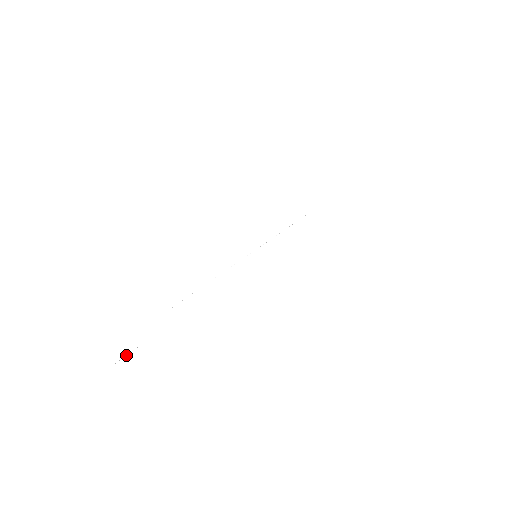
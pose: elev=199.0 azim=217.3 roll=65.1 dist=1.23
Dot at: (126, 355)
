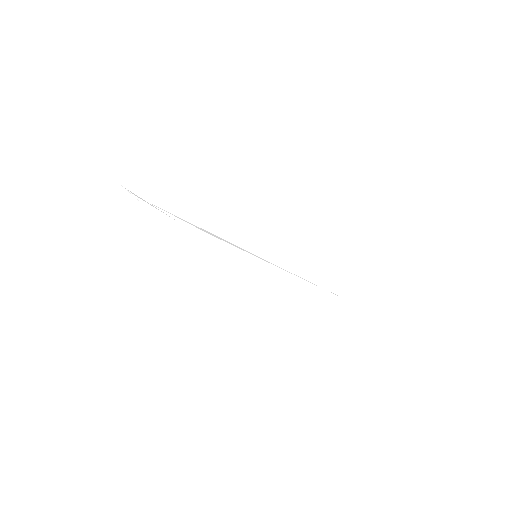
Dot at: occluded
